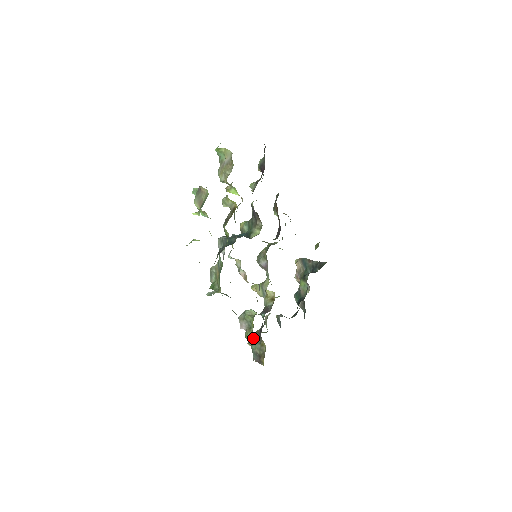
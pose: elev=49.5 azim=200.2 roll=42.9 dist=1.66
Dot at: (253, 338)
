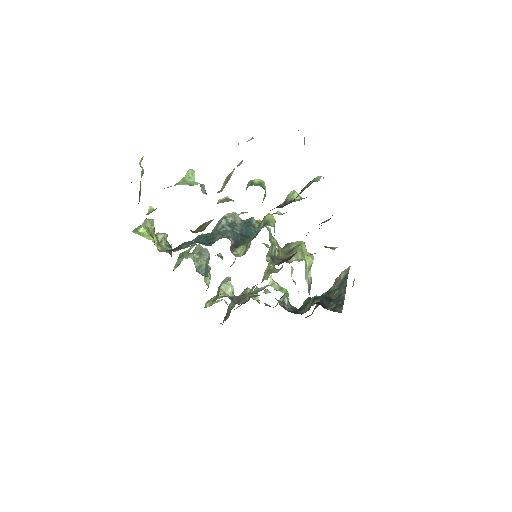
Dot at: occluded
